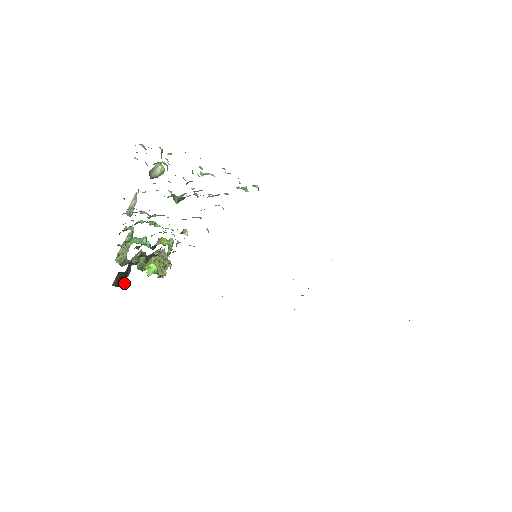
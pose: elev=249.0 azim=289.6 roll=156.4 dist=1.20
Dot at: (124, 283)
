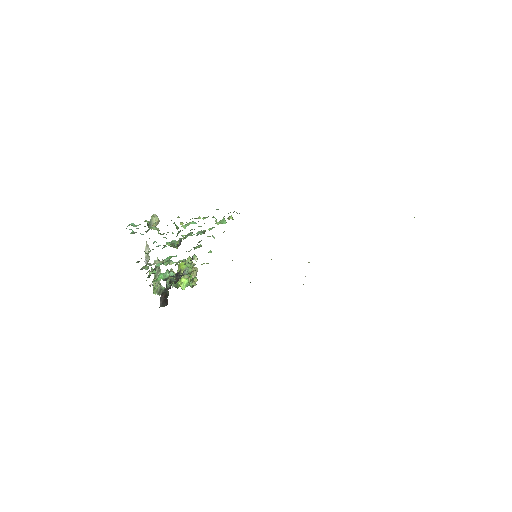
Dot at: occluded
